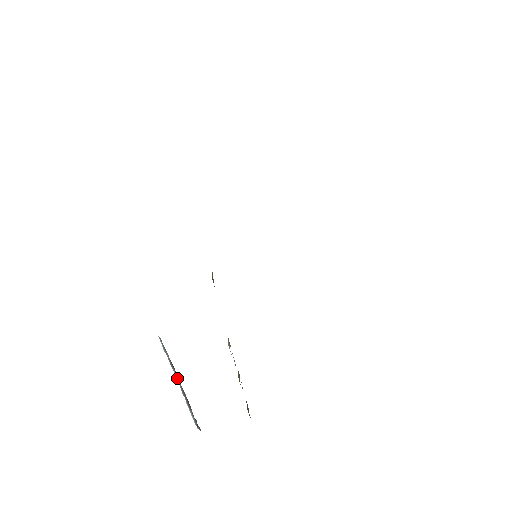
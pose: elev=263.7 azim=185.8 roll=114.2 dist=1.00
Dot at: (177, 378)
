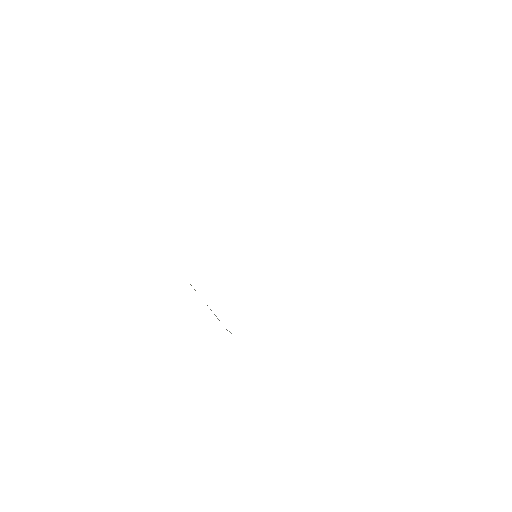
Dot at: occluded
